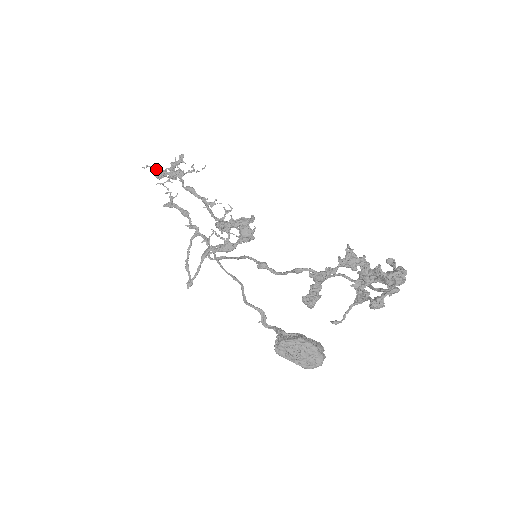
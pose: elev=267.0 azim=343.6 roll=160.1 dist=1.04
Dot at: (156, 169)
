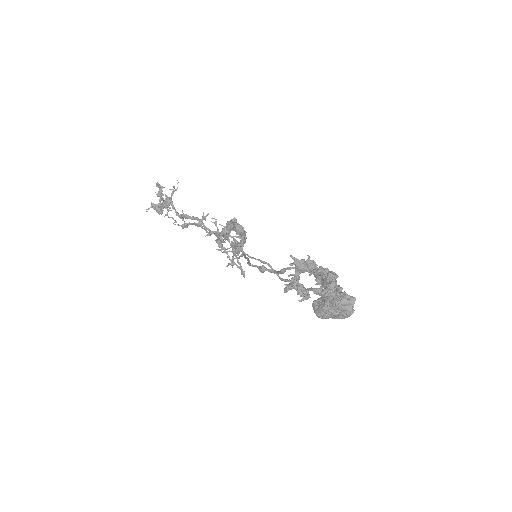
Dot at: (154, 208)
